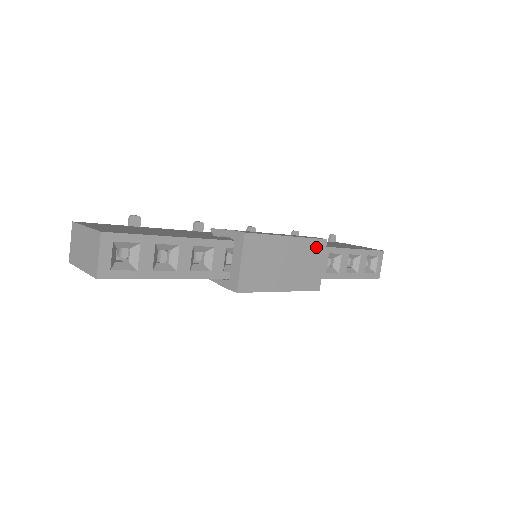
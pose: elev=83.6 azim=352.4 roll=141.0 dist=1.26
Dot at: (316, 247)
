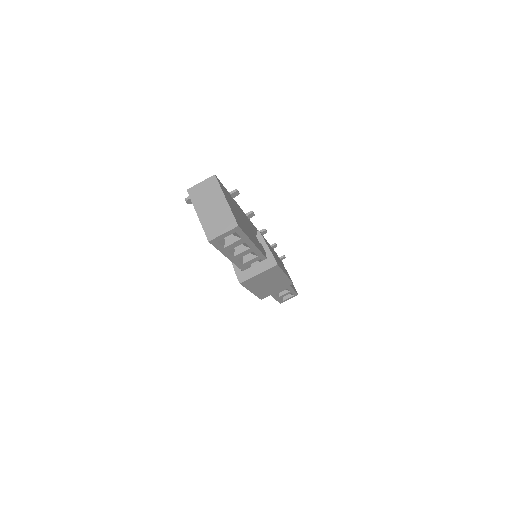
Dot at: (286, 284)
